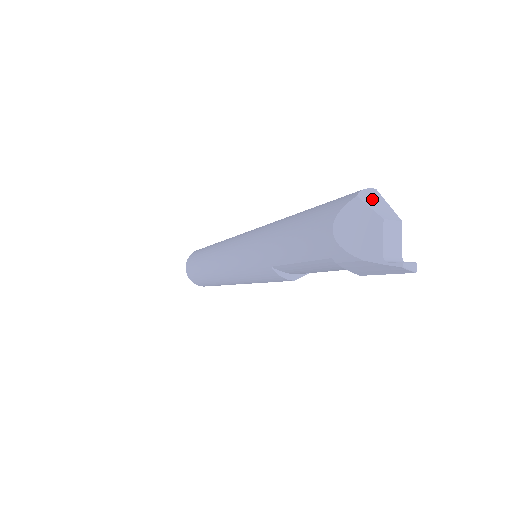
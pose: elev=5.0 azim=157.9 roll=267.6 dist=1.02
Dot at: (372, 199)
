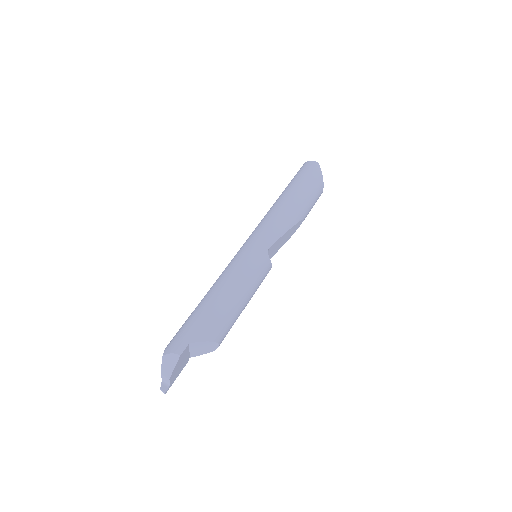
Dot at: (169, 361)
